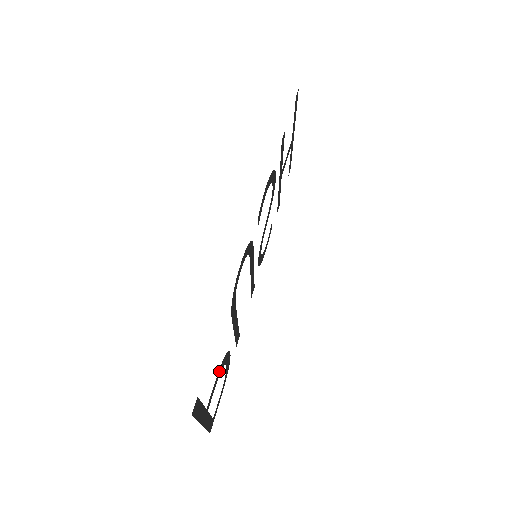
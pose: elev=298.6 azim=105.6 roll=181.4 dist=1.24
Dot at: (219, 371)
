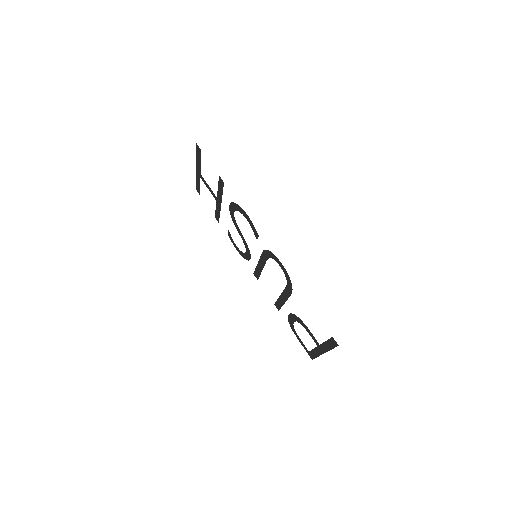
Dot at: (304, 325)
